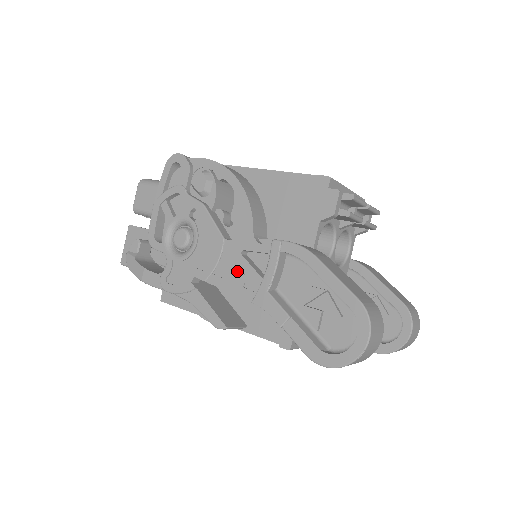
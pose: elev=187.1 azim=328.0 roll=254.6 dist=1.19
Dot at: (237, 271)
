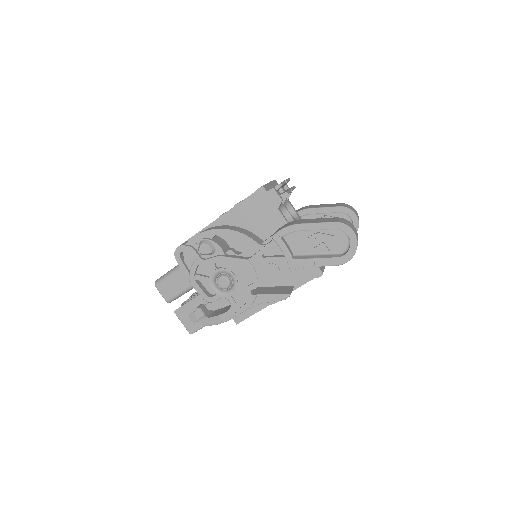
Dot at: (269, 266)
